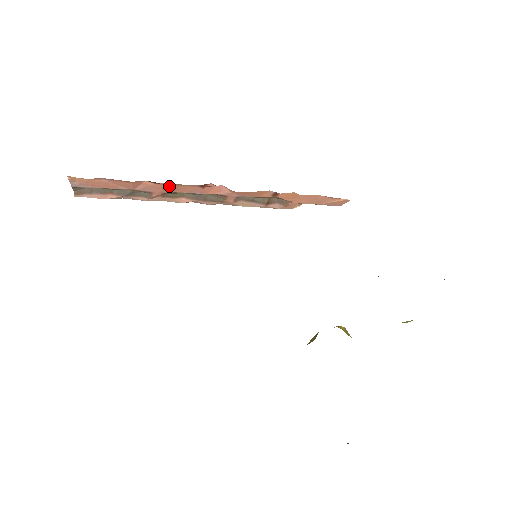
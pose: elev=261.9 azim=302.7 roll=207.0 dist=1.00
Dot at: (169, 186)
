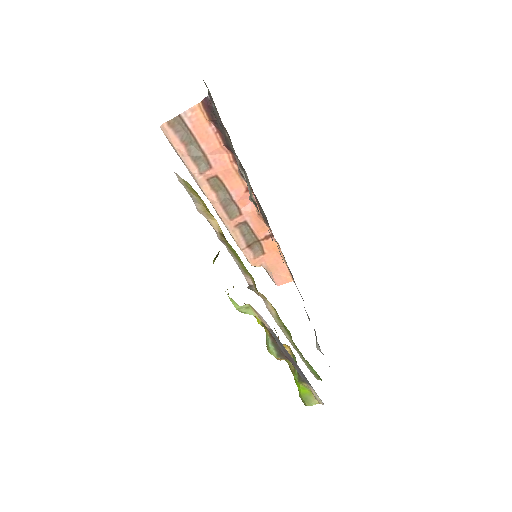
Dot at: (232, 171)
